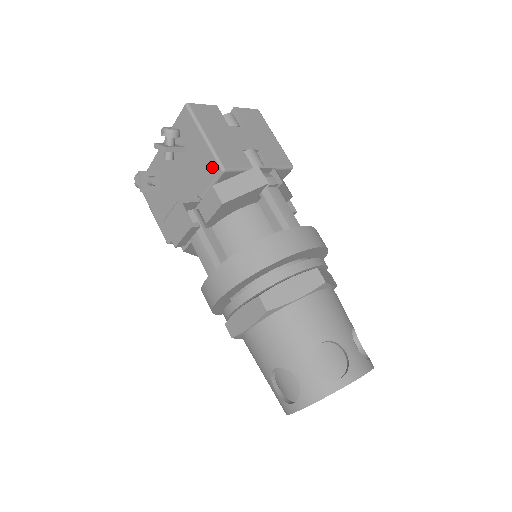
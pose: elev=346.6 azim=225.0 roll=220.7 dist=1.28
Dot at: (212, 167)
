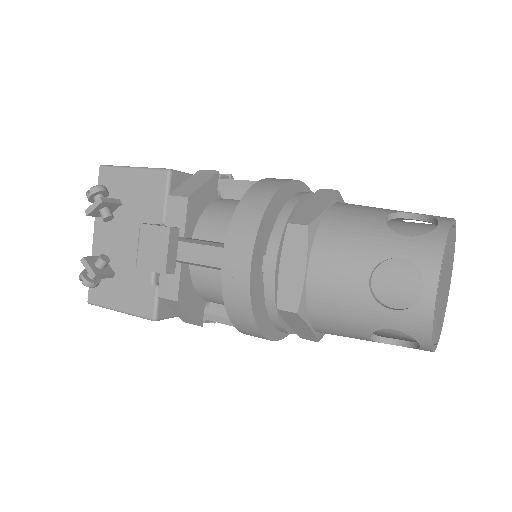
Dot at: (157, 180)
